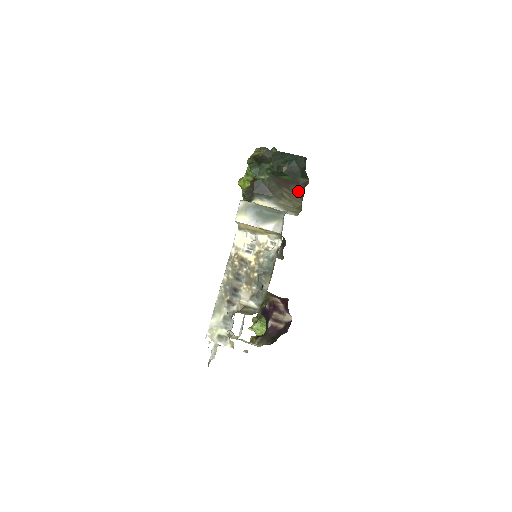
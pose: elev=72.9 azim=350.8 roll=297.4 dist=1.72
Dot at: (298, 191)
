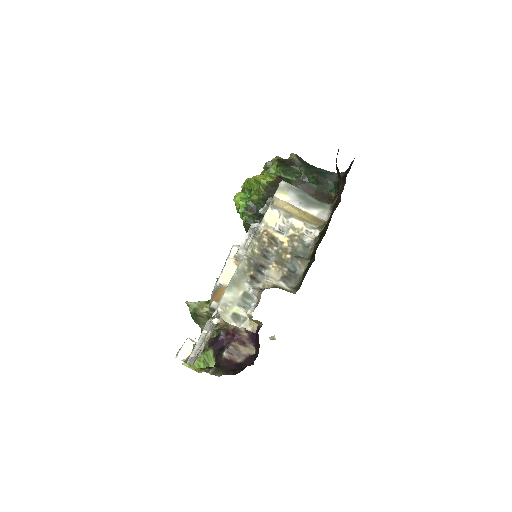
Dot at: occluded
